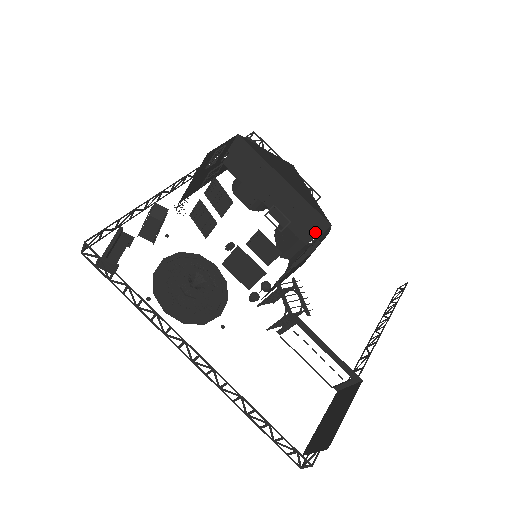
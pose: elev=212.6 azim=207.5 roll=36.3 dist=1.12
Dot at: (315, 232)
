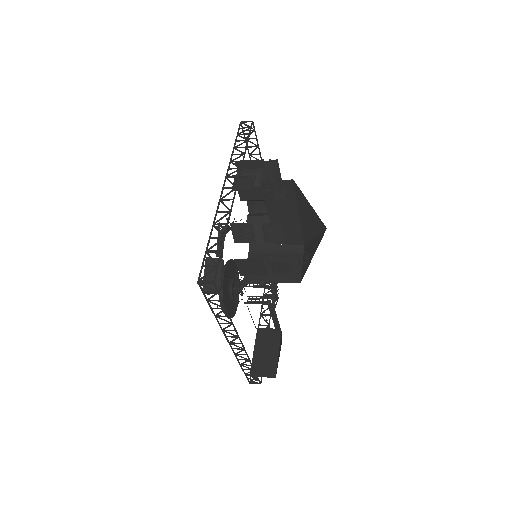
Dot at: (289, 242)
